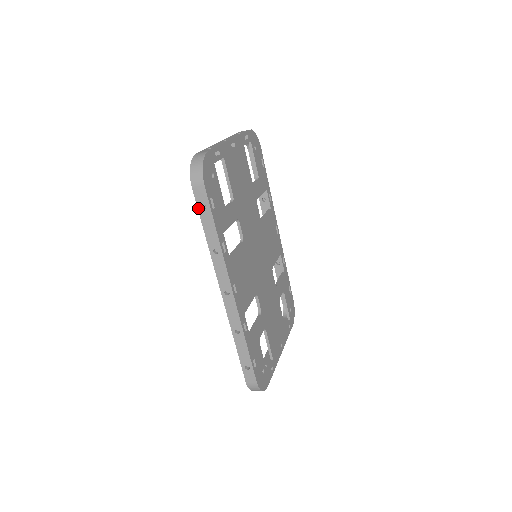
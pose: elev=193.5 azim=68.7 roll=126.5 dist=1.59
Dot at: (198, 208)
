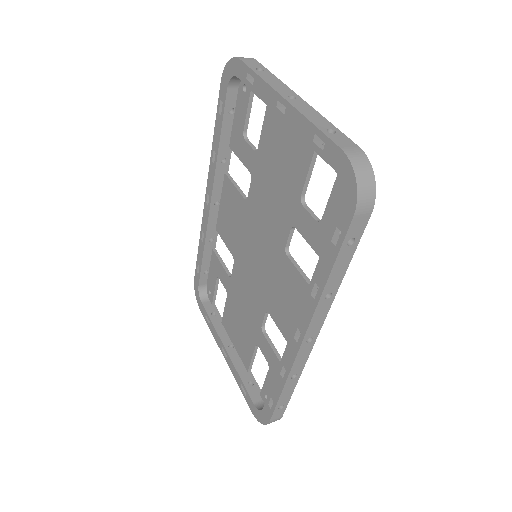
Dot at: (343, 244)
